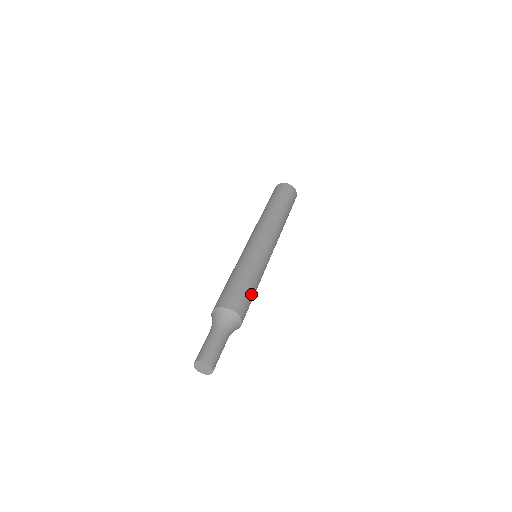
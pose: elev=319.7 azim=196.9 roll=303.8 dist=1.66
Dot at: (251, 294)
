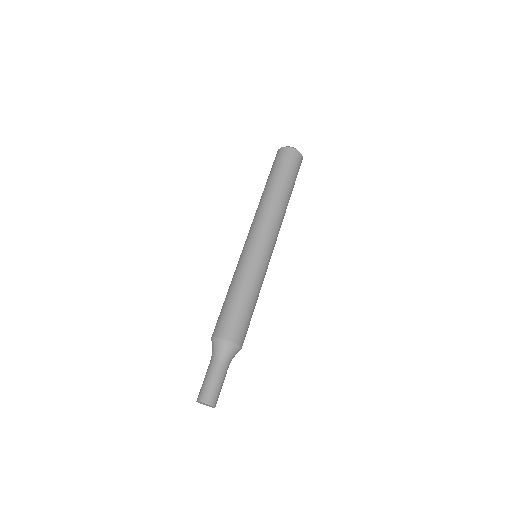
Dot at: (248, 311)
